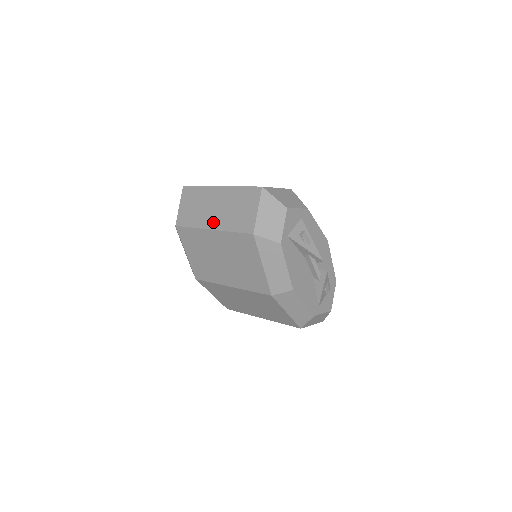
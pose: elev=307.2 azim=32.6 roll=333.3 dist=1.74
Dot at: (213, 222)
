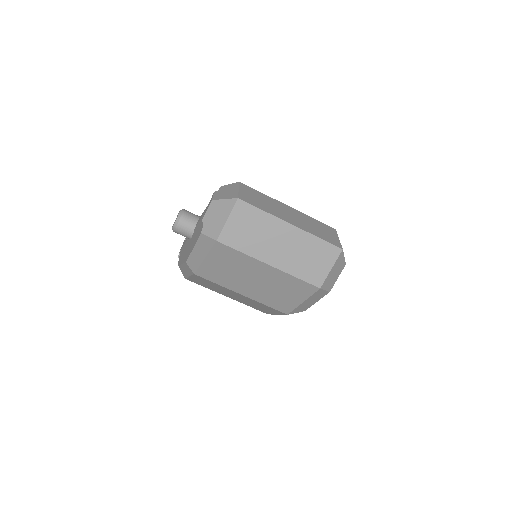
Dot at: (275, 259)
